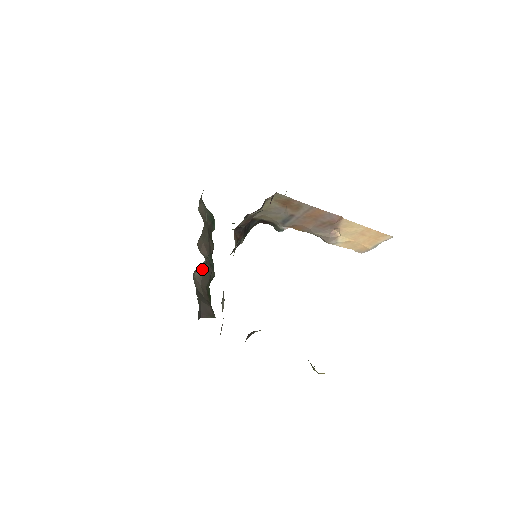
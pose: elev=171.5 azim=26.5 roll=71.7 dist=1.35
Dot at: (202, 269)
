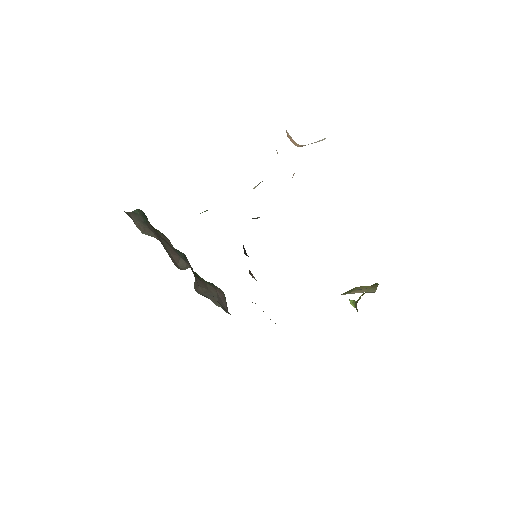
Dot at: occluded
